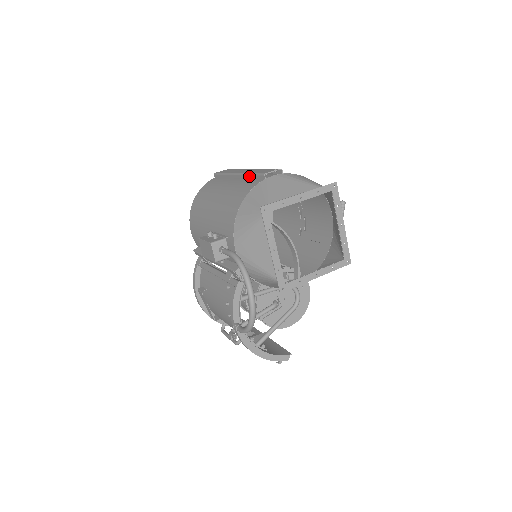
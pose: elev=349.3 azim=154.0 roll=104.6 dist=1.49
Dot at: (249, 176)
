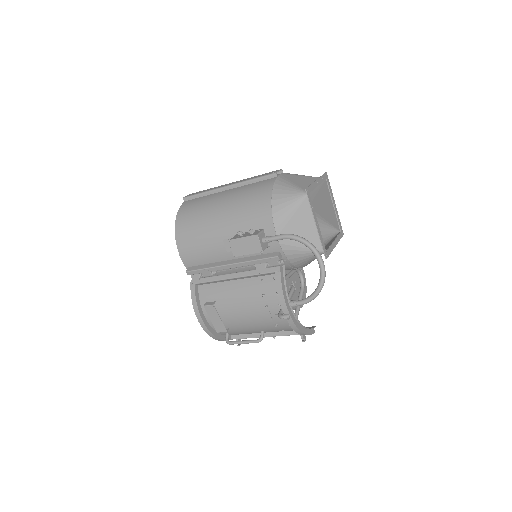
Dot at: (251, 182)
